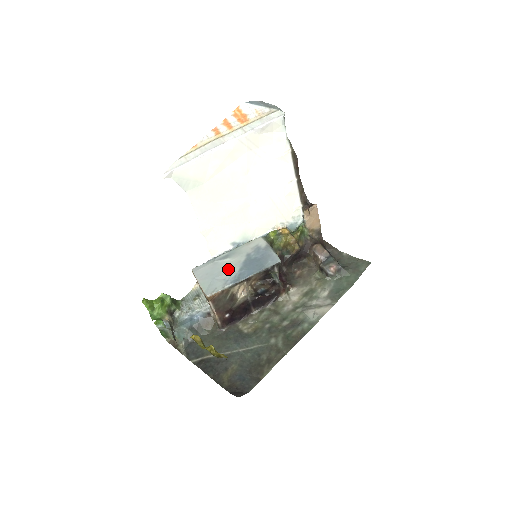
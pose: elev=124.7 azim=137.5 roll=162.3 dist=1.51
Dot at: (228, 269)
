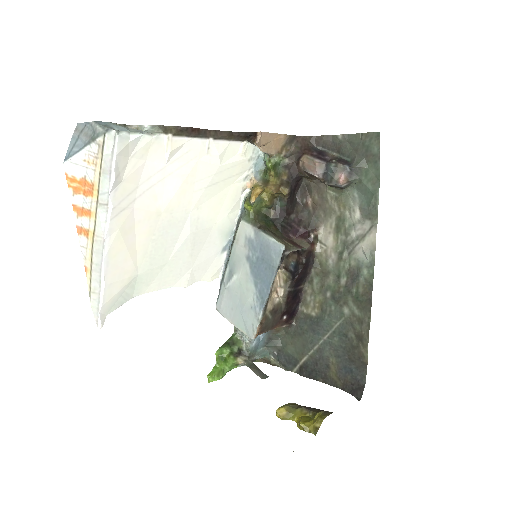
Dot at: (244, 292)
